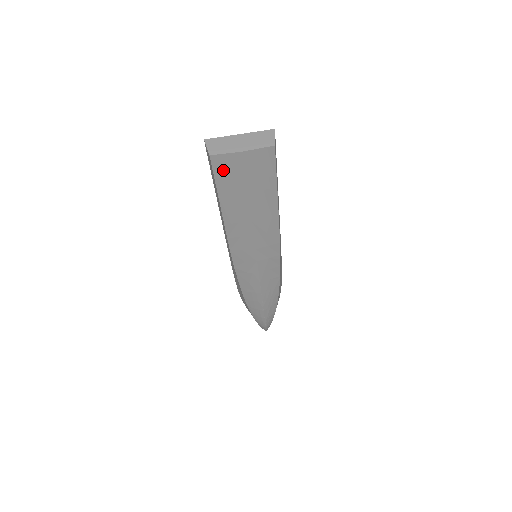
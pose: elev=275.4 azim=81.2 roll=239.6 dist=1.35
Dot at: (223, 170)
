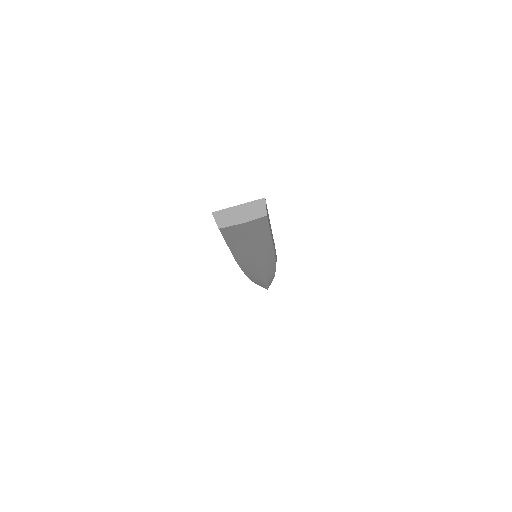
Dot at: (229, 232)
